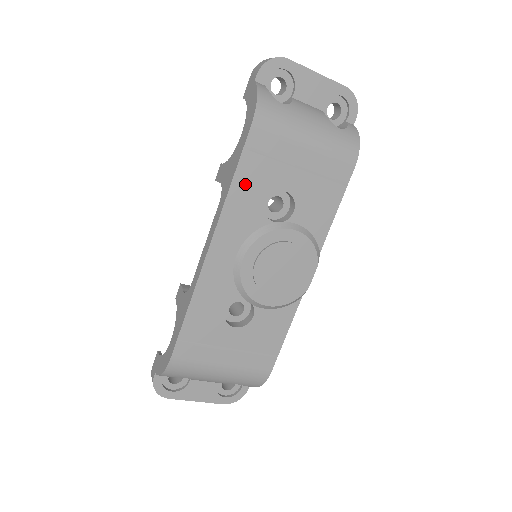
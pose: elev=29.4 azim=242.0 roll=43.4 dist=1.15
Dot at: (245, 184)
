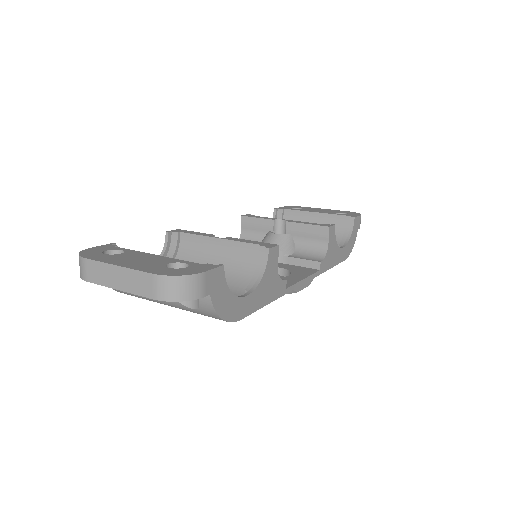
Dot at: occluded
